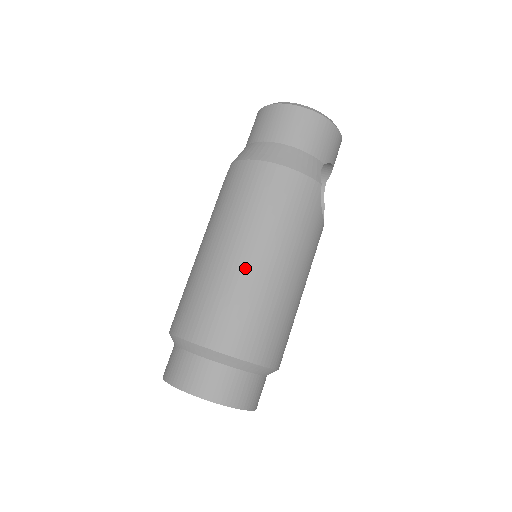
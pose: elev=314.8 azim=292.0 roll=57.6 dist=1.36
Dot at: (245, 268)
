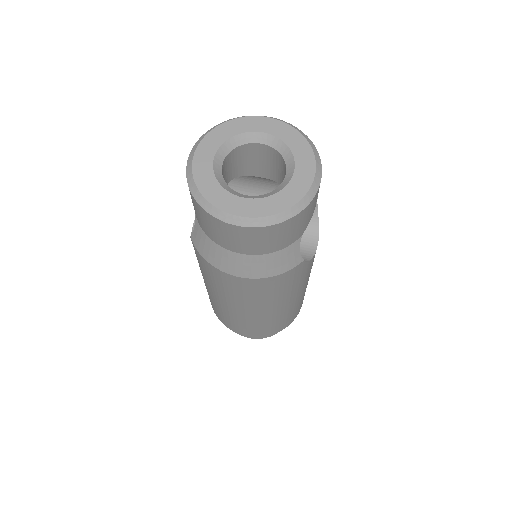
Dot at: (252, 317)
